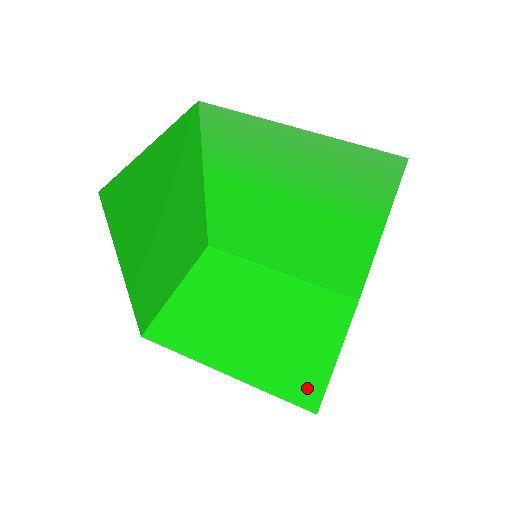
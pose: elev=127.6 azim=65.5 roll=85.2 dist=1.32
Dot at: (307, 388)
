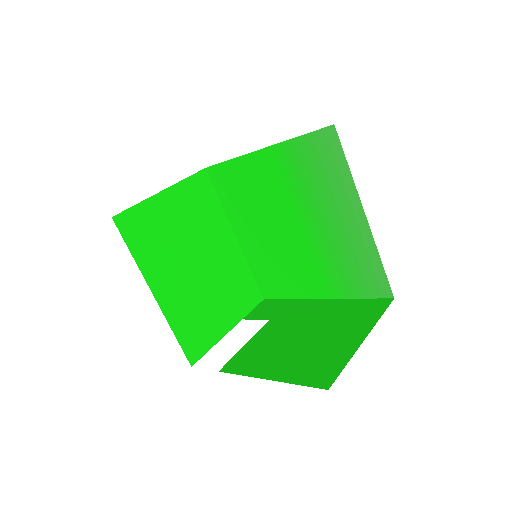
Dot at: (197, 344)
